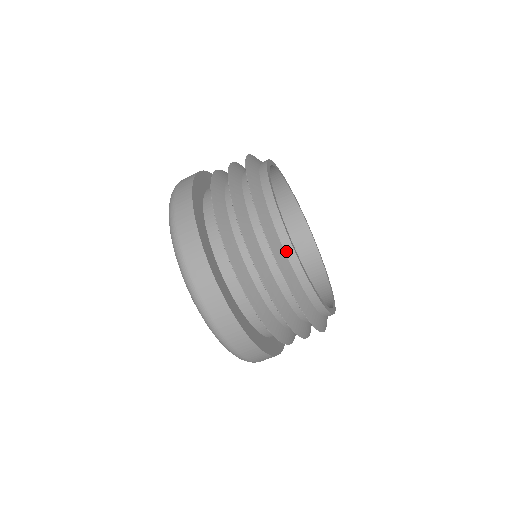
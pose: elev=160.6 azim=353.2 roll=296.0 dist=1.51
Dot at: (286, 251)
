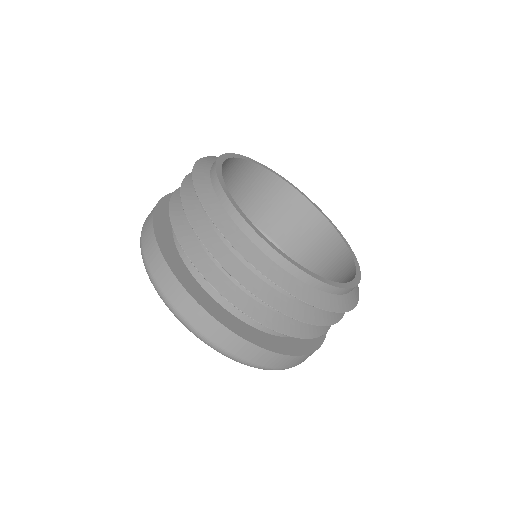
Dot at: (211, 169)
